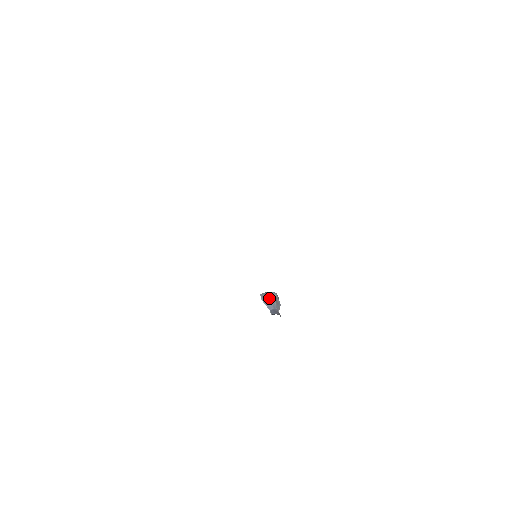
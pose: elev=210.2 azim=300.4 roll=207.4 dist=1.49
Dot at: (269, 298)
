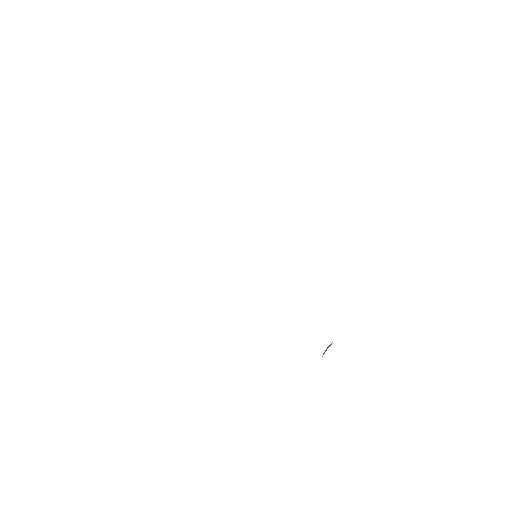
Dot at: occluded
